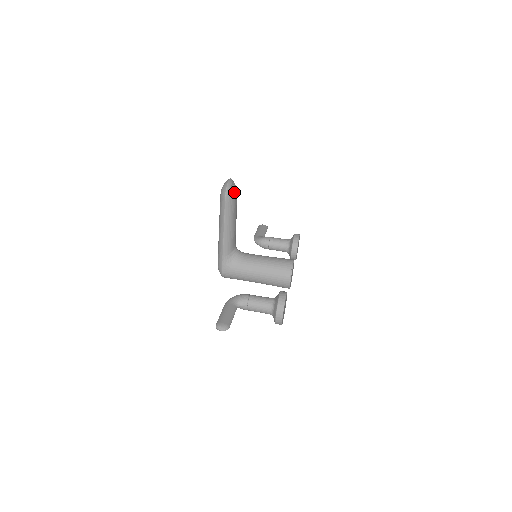
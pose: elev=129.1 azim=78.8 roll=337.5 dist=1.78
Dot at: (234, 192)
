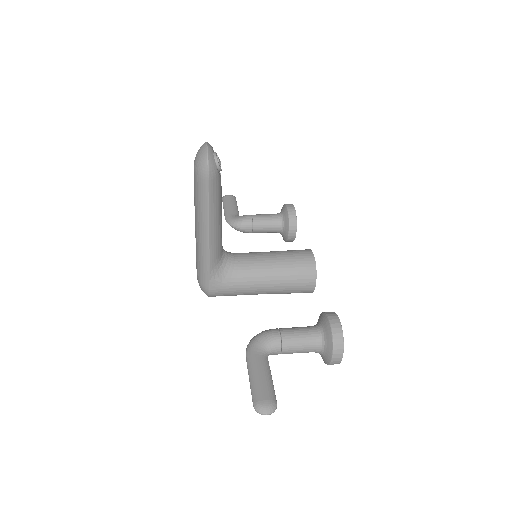
Dot at: (219, 165)
